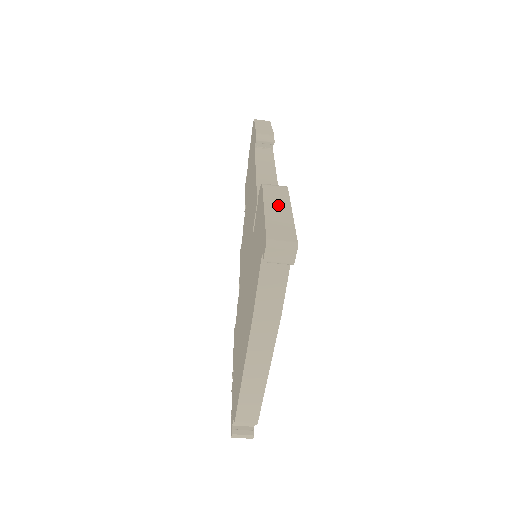
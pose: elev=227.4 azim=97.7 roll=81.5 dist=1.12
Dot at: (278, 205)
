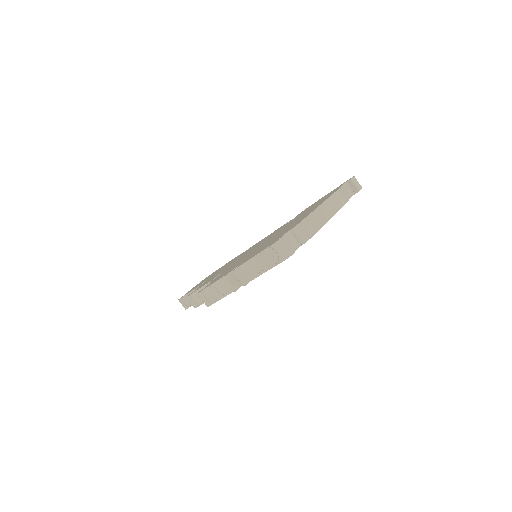
Dot at: occluded
